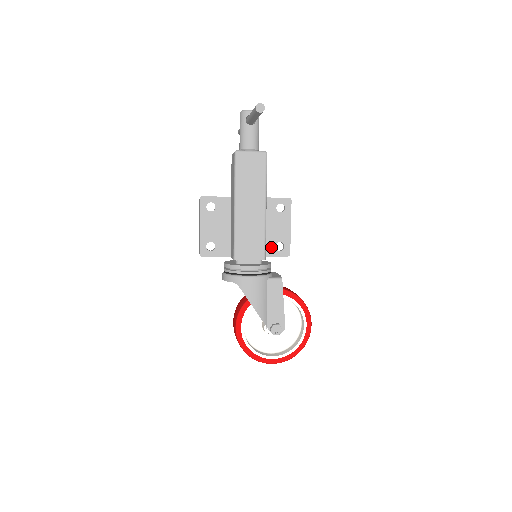
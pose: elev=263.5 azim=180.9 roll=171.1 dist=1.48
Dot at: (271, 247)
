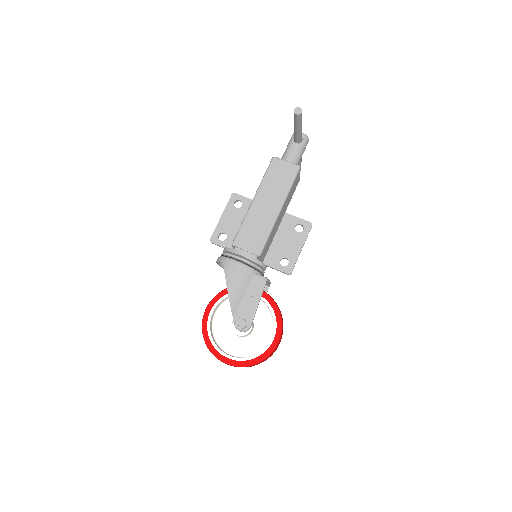
Dot at: (276, 259)
